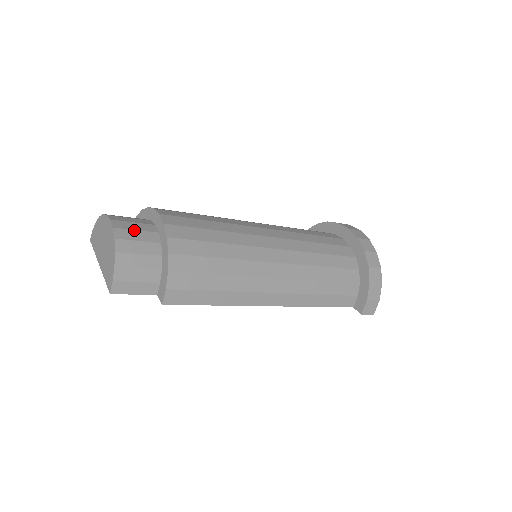
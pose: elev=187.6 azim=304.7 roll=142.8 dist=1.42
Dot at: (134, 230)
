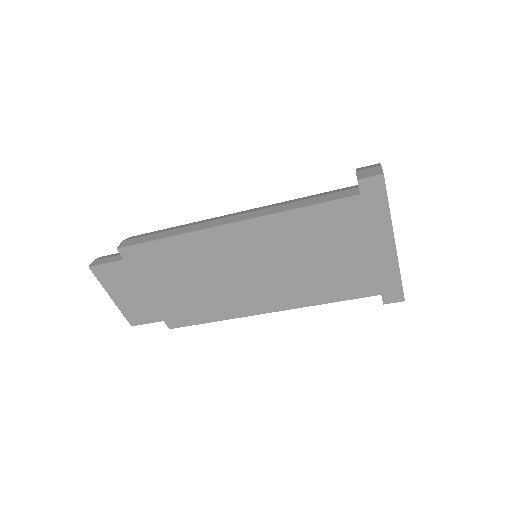
Dot at: occluded
